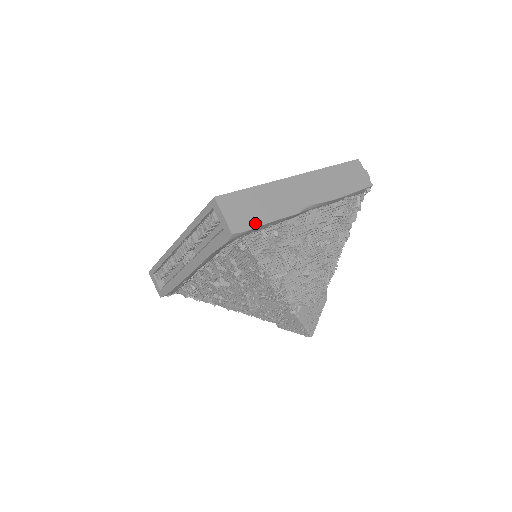
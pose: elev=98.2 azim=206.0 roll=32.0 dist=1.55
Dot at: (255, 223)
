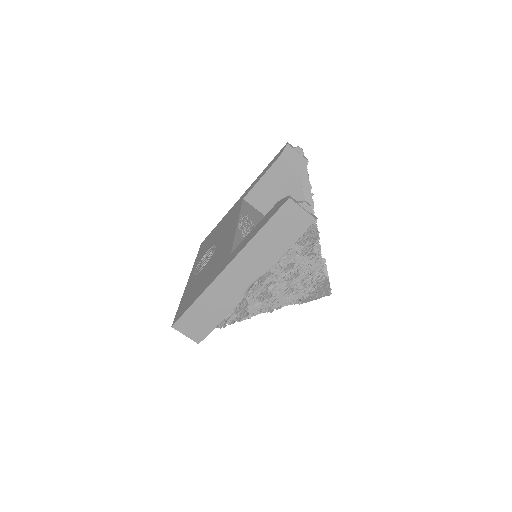
Dot at: (210, 328)
